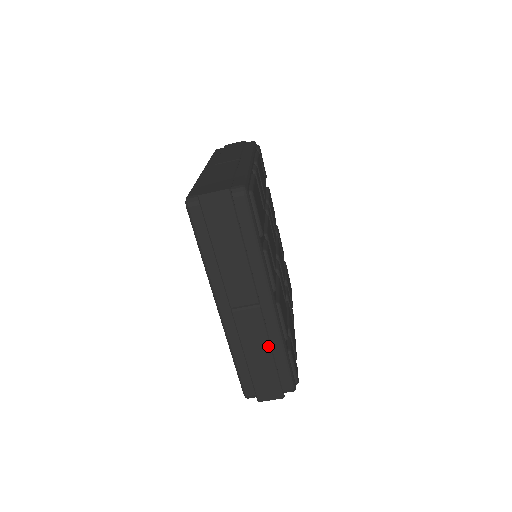
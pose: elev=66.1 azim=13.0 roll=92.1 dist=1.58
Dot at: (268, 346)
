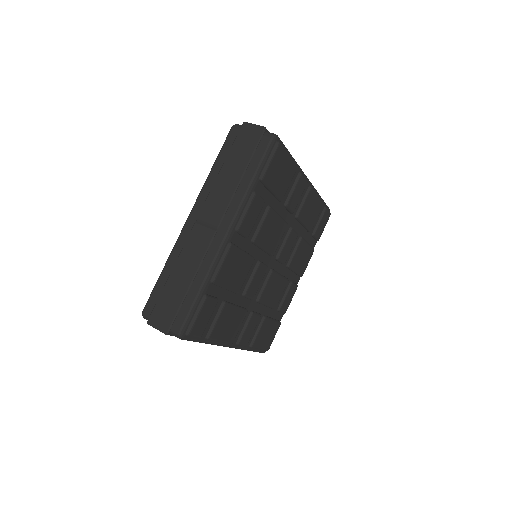
Dot at: (194, 271)
